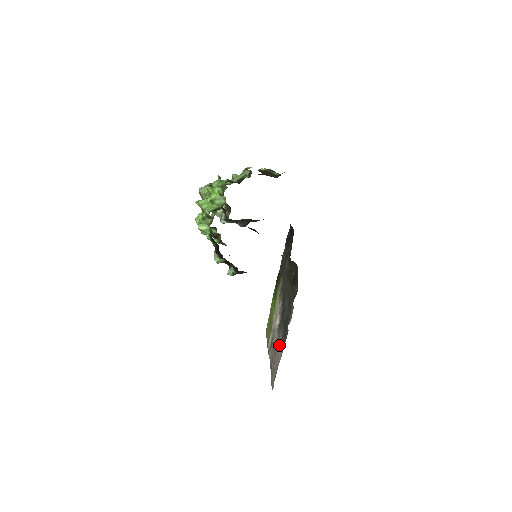
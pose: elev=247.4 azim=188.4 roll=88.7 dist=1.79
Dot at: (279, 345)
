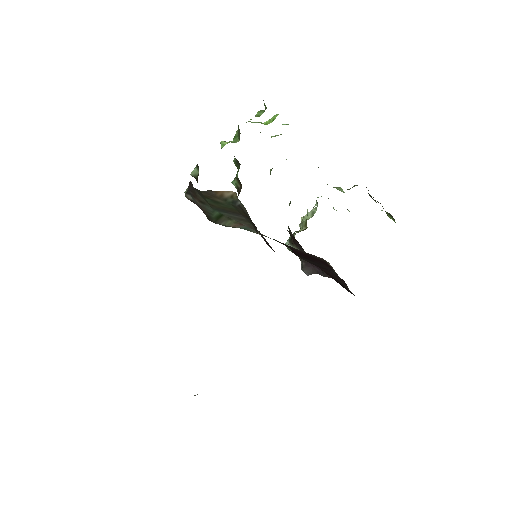
Dot at: occluded
